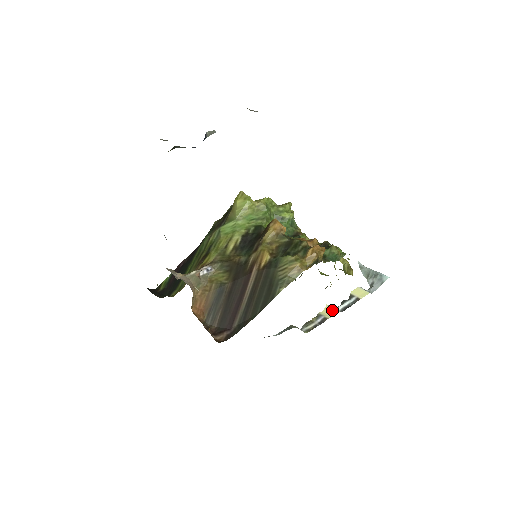
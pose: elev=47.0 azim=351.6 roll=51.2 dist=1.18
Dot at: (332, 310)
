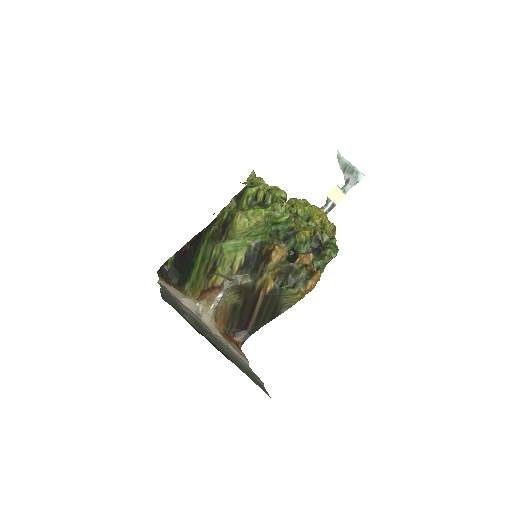
Dot at: occluded
